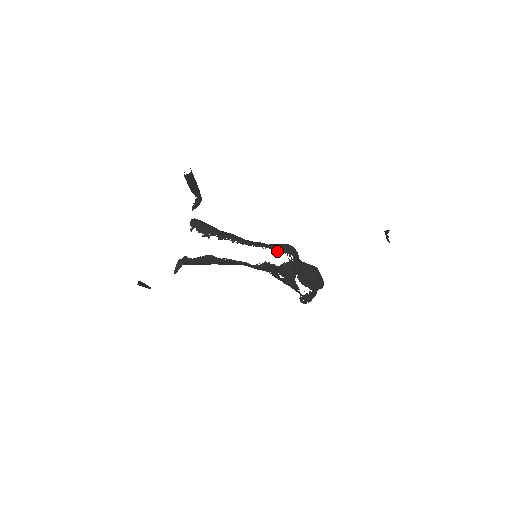
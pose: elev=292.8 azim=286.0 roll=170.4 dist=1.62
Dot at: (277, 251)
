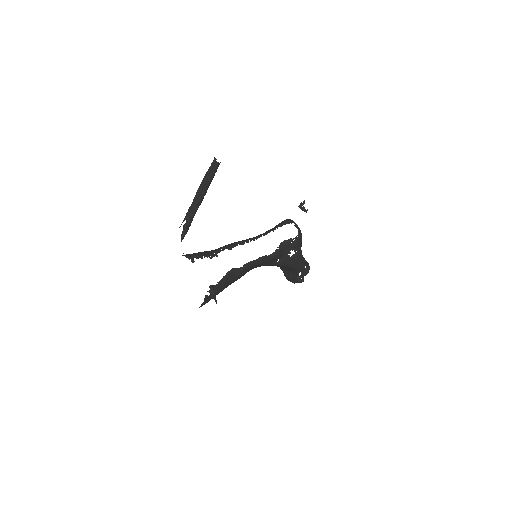
Dot at: (289, 223)
